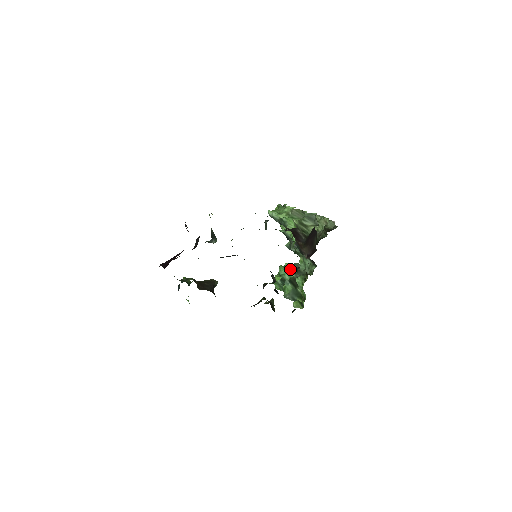
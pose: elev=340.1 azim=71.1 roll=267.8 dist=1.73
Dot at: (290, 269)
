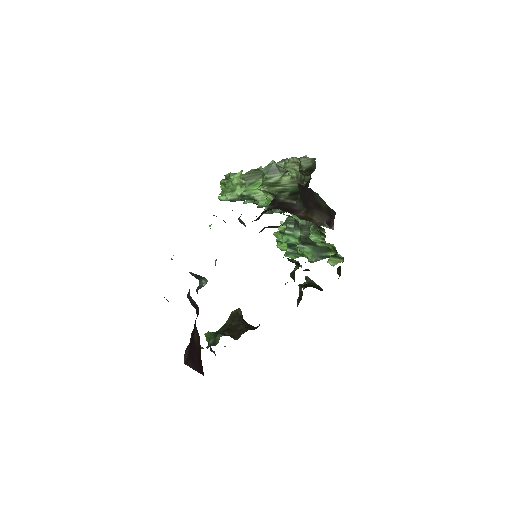
Dot at: (289, 231)
